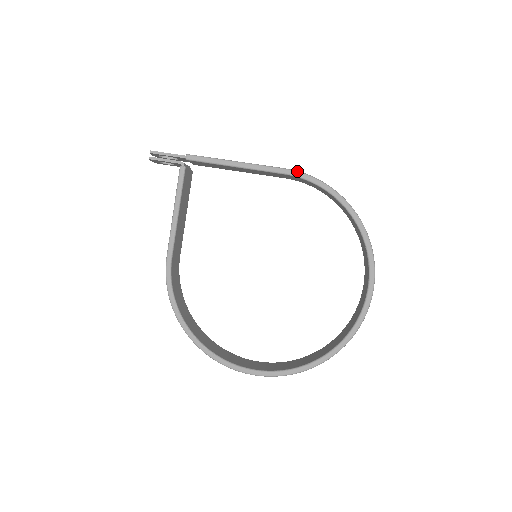
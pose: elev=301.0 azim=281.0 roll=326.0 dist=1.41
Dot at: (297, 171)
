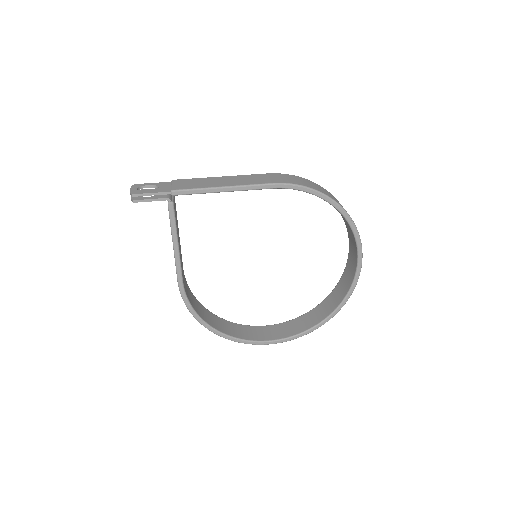
Dot at: (284, 184)
